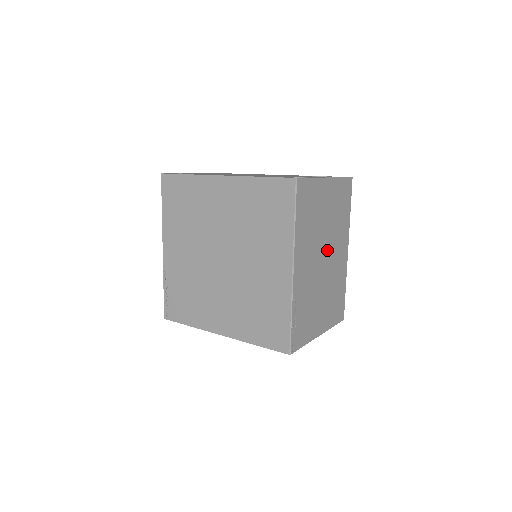
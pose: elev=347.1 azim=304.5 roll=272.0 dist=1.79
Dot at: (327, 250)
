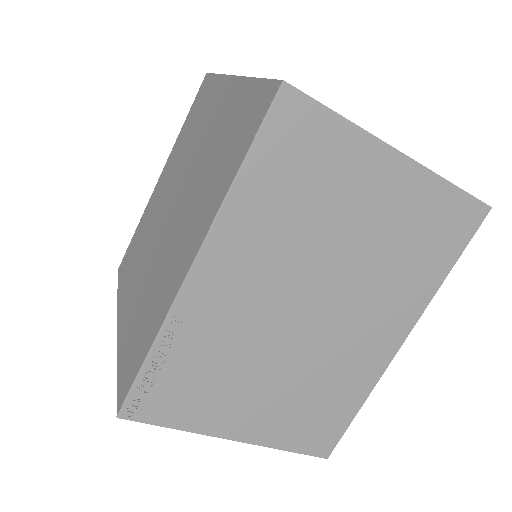
Dot at: (331, 299)
